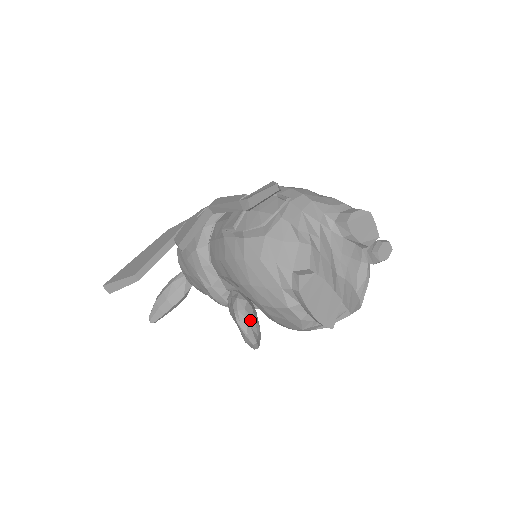
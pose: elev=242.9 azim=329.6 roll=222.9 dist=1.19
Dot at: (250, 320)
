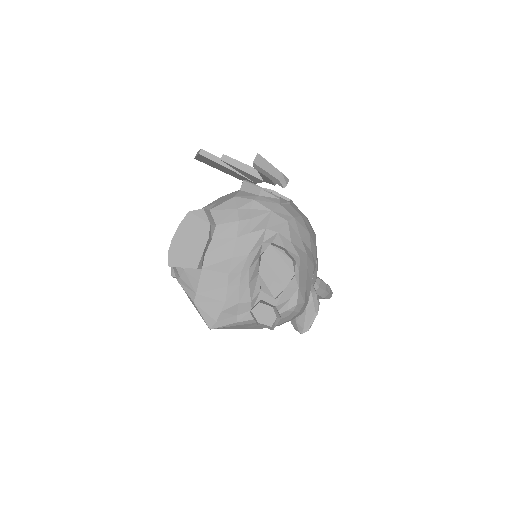
Dot at: occluded
